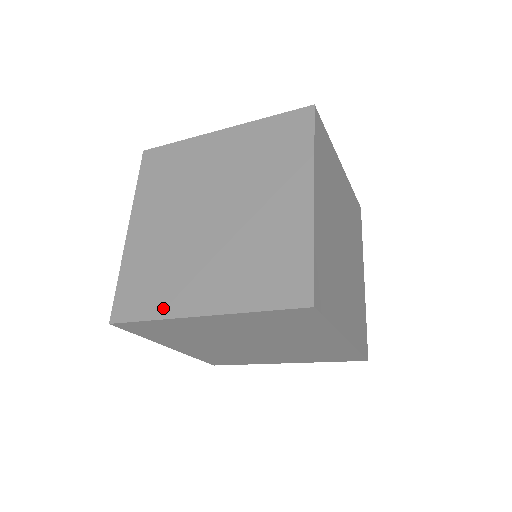
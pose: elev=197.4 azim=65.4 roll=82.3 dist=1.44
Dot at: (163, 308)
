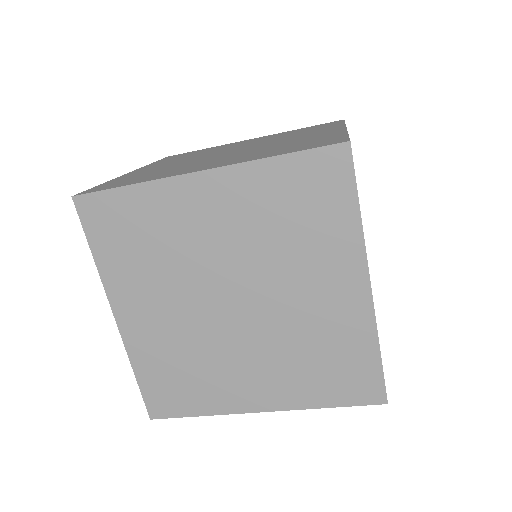
Dot at: (212, 405)
